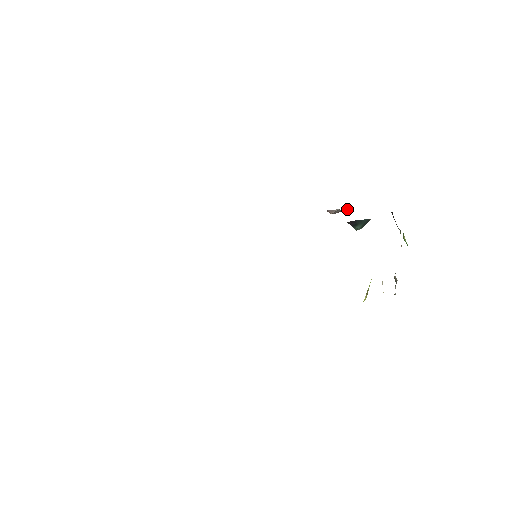
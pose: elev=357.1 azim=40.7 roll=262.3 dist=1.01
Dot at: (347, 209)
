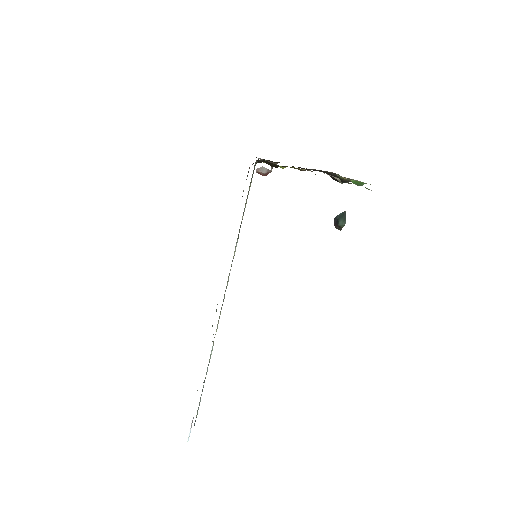
Dot at: (271, 167)
